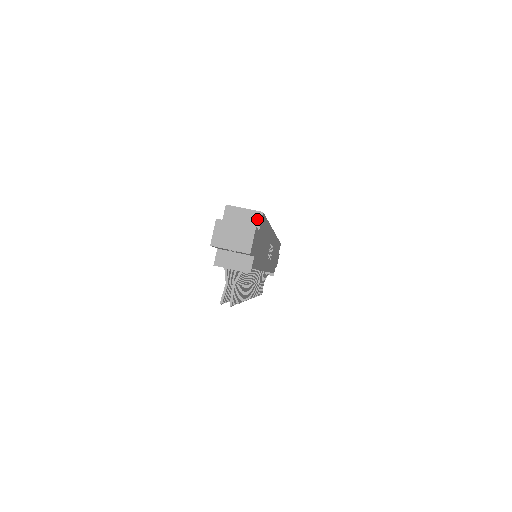
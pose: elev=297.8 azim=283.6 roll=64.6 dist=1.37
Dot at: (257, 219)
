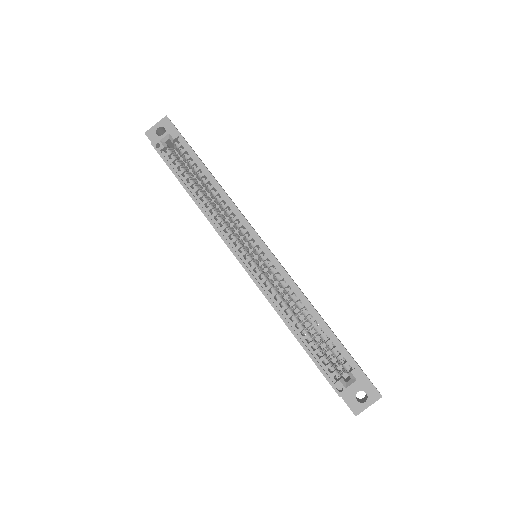
Dot at: occluded
